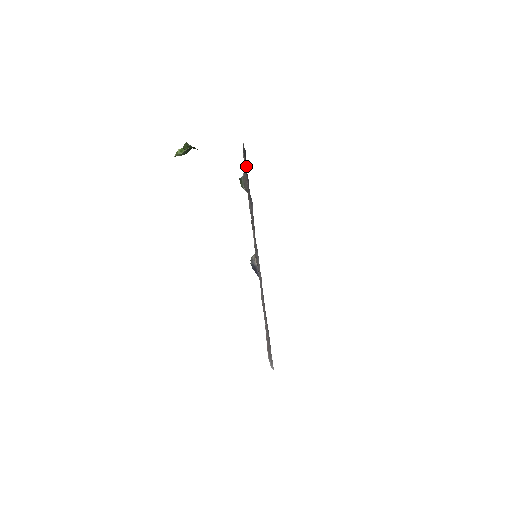
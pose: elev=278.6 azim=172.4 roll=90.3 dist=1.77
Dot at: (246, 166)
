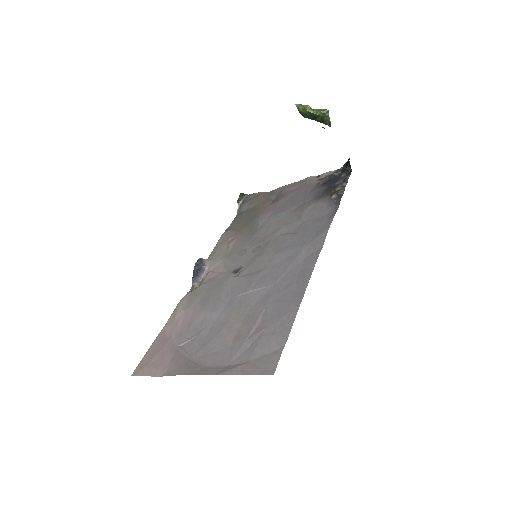
Dot at: (332, 184)
